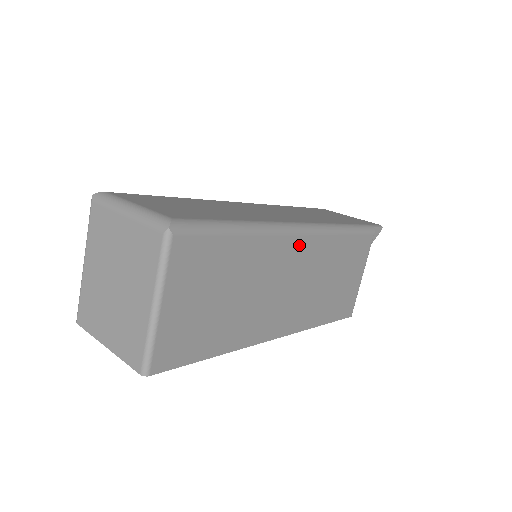
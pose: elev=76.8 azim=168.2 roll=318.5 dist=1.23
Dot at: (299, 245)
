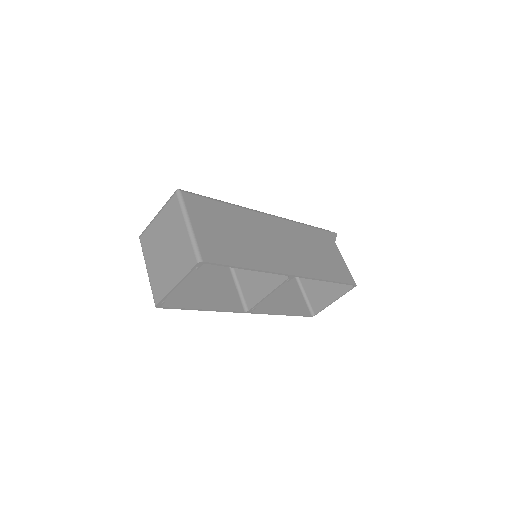
Dot at: (270, 220)
